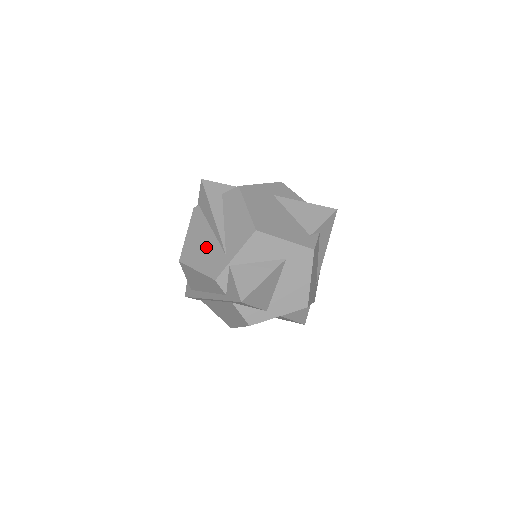
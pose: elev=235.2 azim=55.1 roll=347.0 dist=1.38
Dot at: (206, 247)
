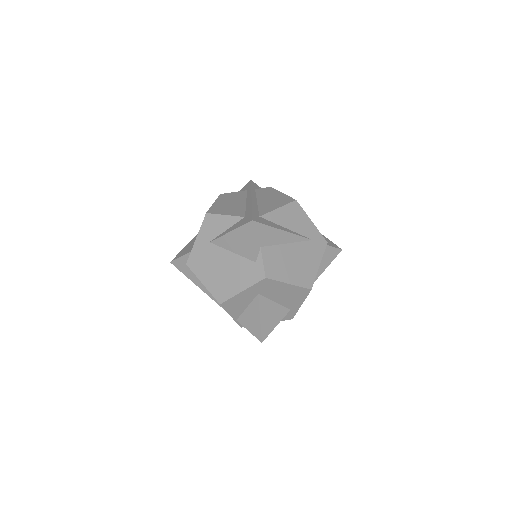
Dot at: occluded
